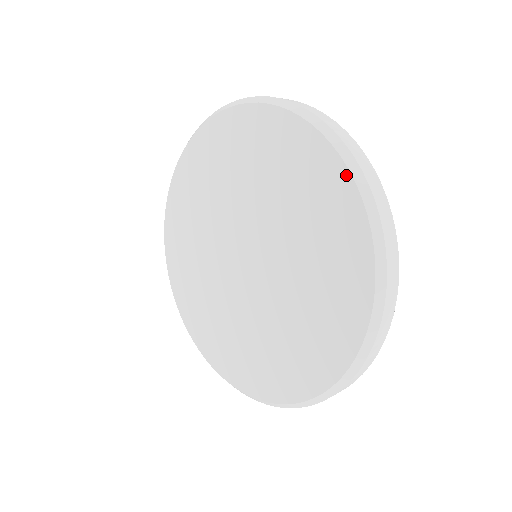
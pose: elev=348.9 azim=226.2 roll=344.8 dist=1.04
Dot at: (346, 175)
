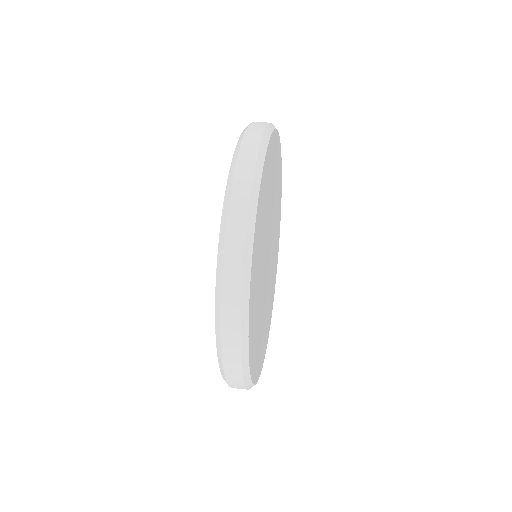
Dot at: (217, 268)
